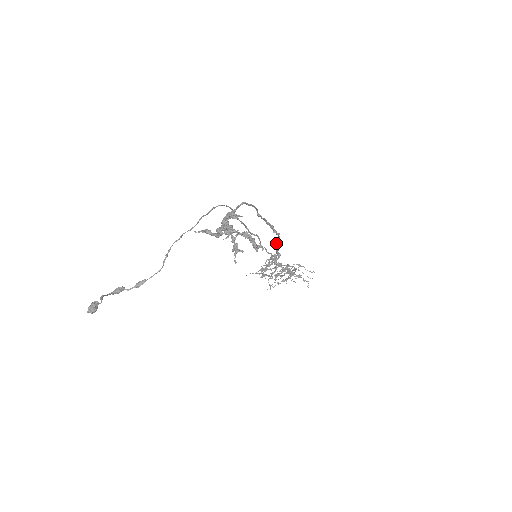
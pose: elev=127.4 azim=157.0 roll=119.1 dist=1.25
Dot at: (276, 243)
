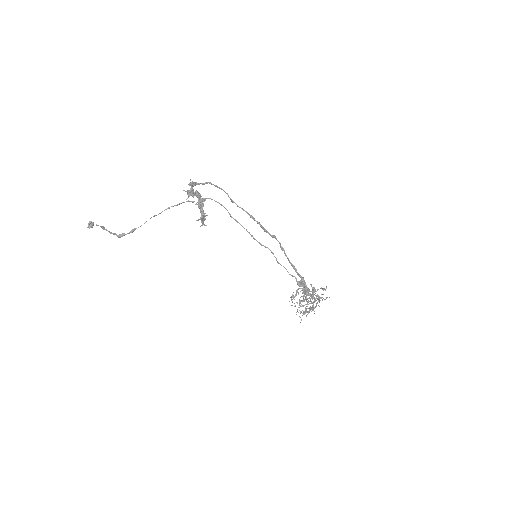
Dot at: (286, 256)
